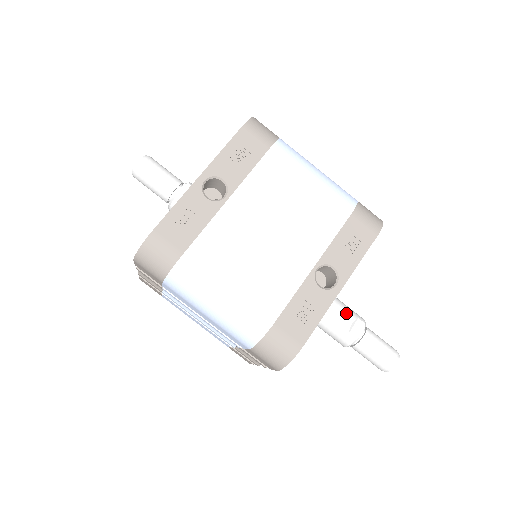
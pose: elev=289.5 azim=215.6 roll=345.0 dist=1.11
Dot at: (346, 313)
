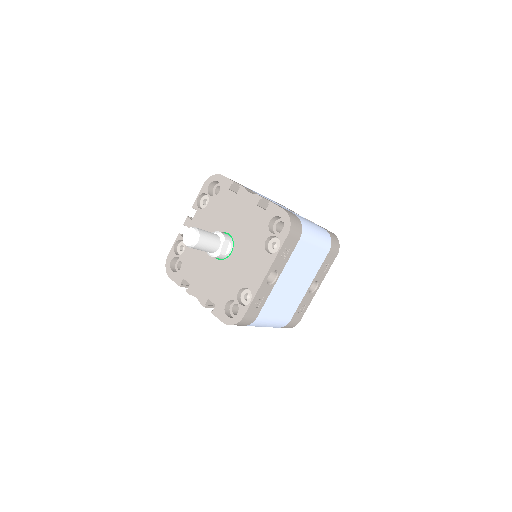
Dot at: occluded
